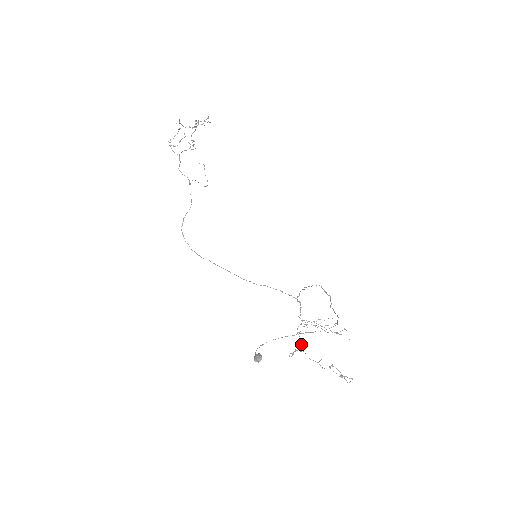
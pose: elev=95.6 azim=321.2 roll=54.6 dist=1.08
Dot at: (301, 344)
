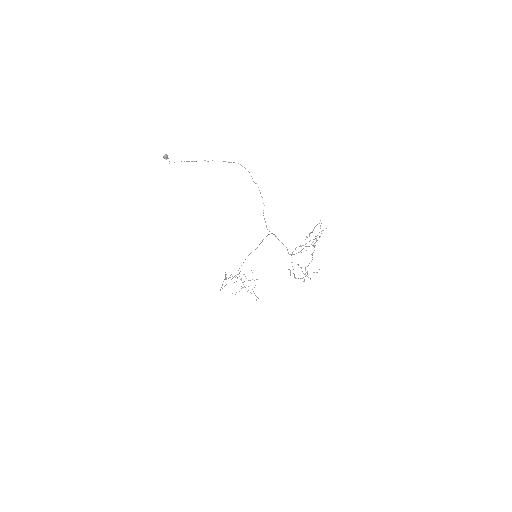
Dot at: (308, 277)
